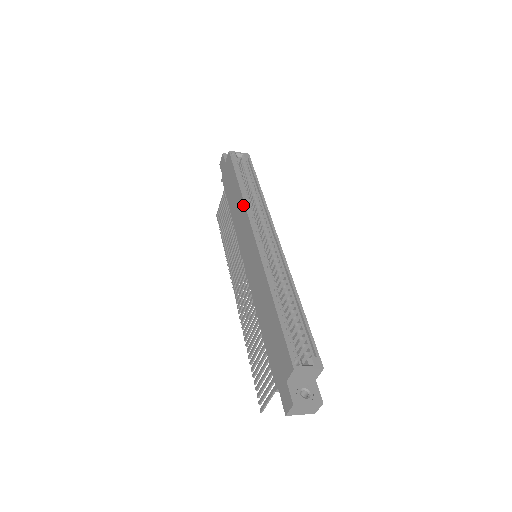
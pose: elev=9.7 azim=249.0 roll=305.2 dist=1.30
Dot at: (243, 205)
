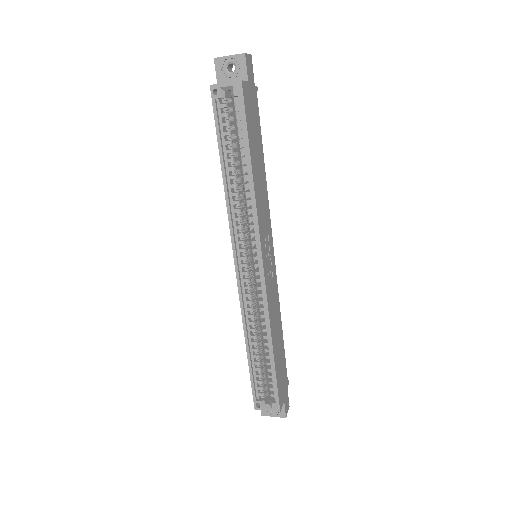
Dot at: (228, 210)
